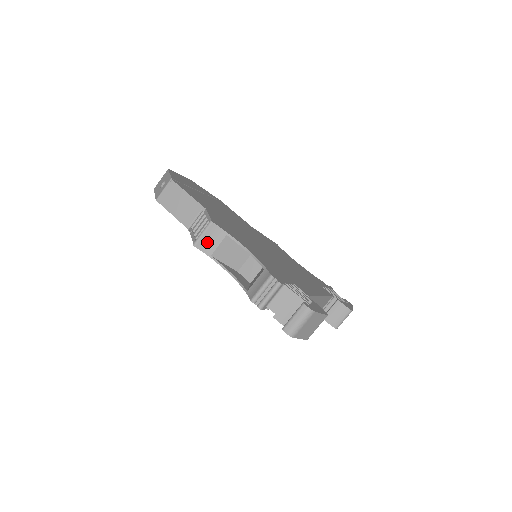
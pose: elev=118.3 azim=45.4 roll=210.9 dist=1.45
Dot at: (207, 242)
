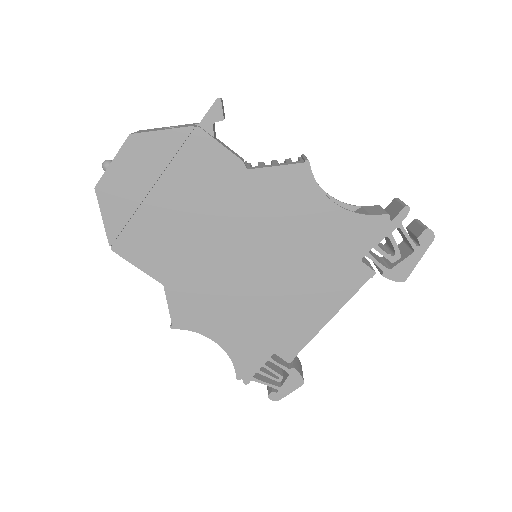
Dot at: occluded
